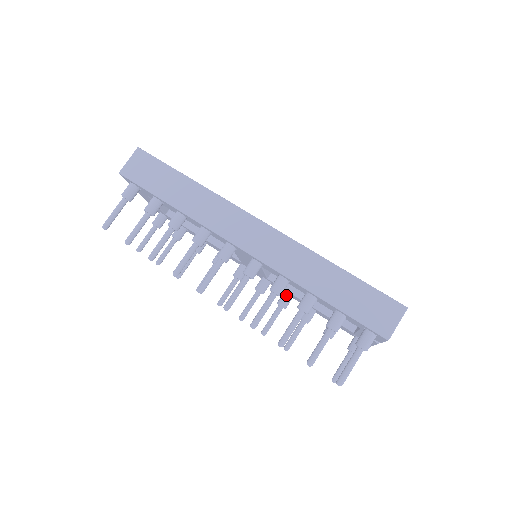
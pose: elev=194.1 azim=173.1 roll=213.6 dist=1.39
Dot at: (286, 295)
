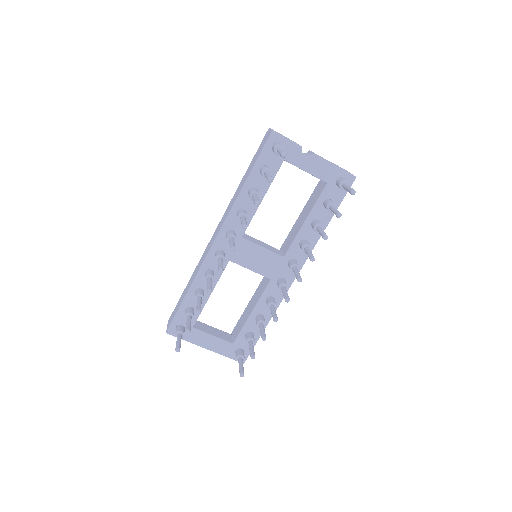
Dot at: (300, 244)
